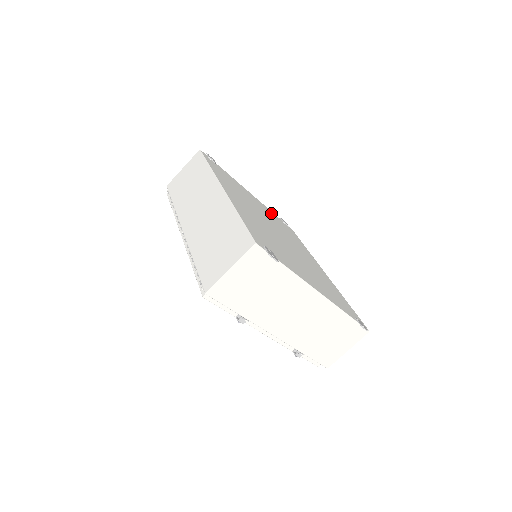
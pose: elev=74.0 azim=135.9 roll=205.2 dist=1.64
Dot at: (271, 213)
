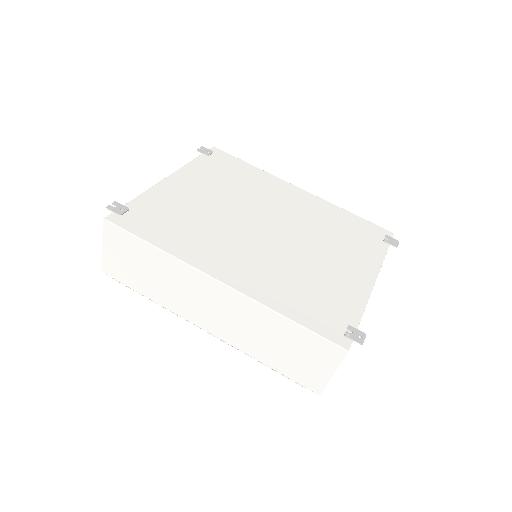
Dot at: (200, 171)
